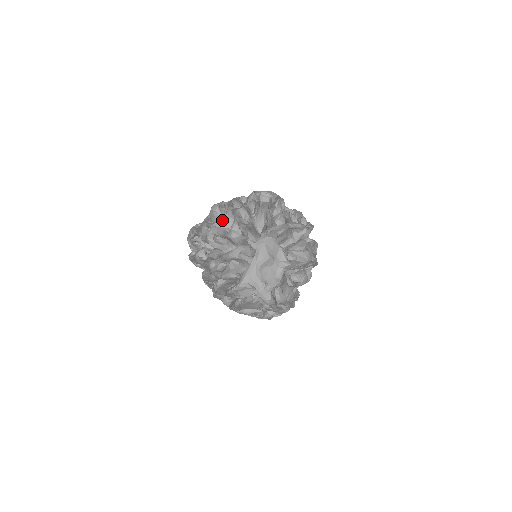
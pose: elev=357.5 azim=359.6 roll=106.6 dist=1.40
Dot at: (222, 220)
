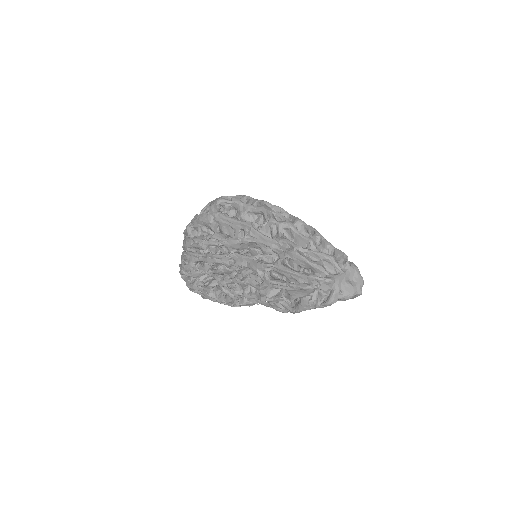
Dot at: occluded
